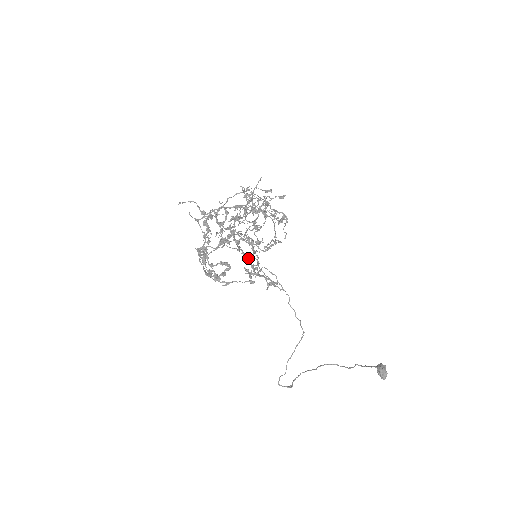
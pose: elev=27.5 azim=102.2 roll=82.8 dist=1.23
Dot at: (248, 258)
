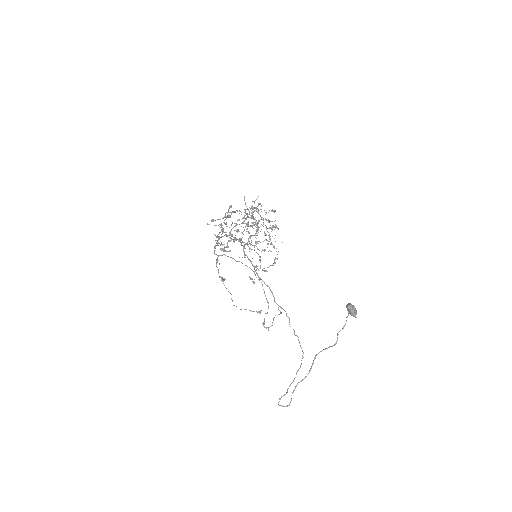
Dot at: occluded
